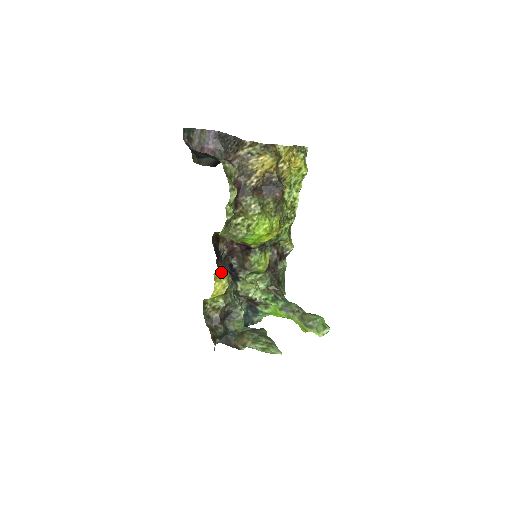
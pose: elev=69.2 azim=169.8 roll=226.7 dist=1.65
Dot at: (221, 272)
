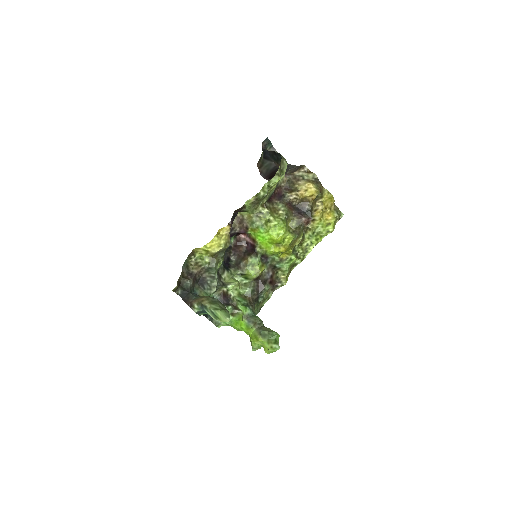
Dot at: (226, 231)
